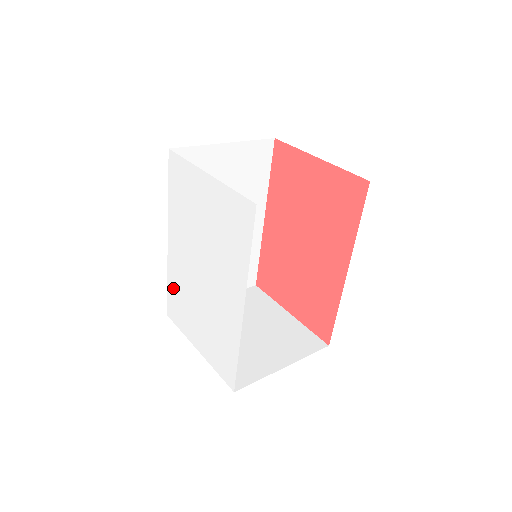
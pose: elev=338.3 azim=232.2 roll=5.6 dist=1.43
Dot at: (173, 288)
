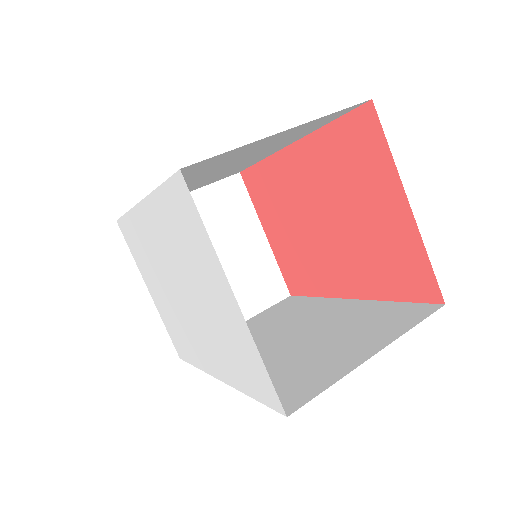
Dot at: (133, 230)
